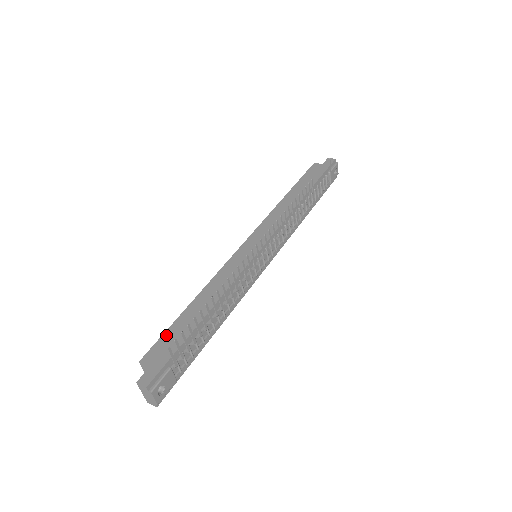
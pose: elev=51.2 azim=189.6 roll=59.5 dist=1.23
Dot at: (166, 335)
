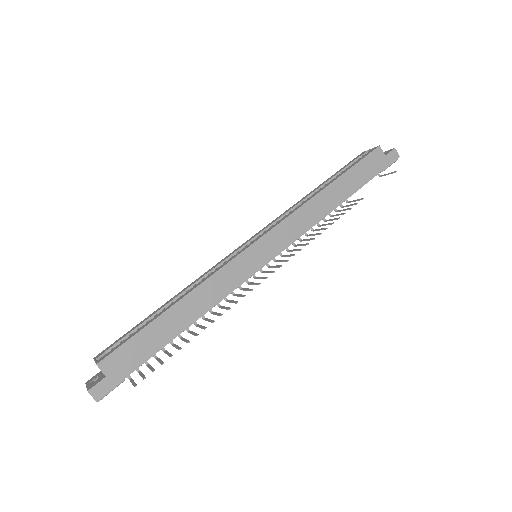
Dot at: (133, 341)
